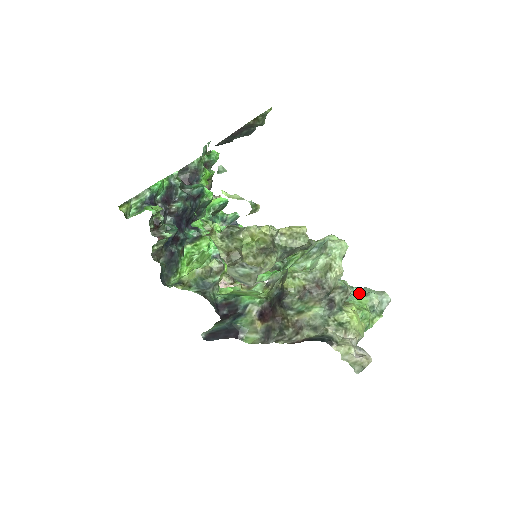
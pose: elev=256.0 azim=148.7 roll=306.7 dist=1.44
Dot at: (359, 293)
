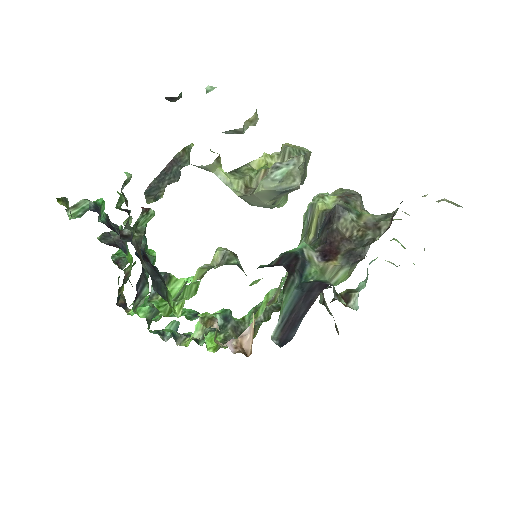
Dot at: (371, 262)
